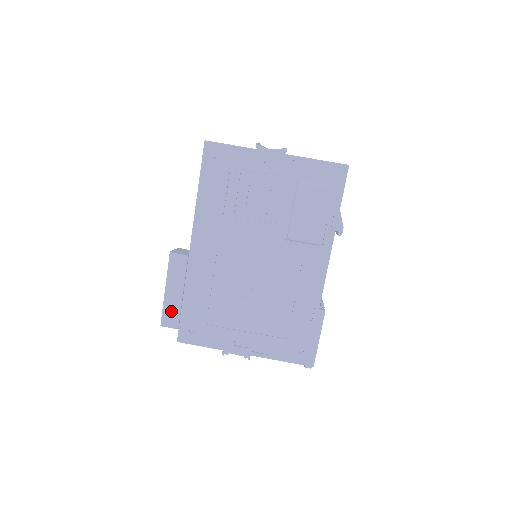
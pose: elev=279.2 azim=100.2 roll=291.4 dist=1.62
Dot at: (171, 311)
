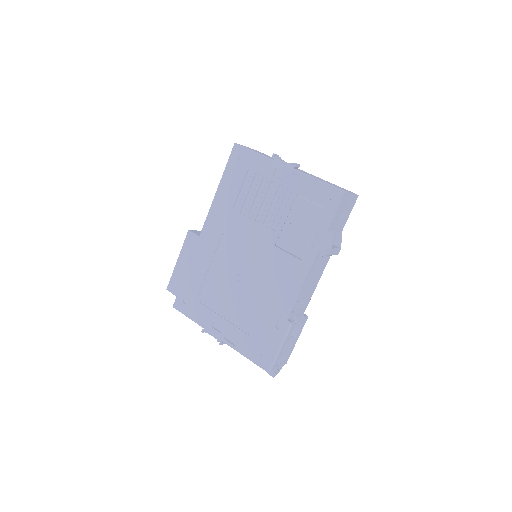
Dot at: (177, 280)
